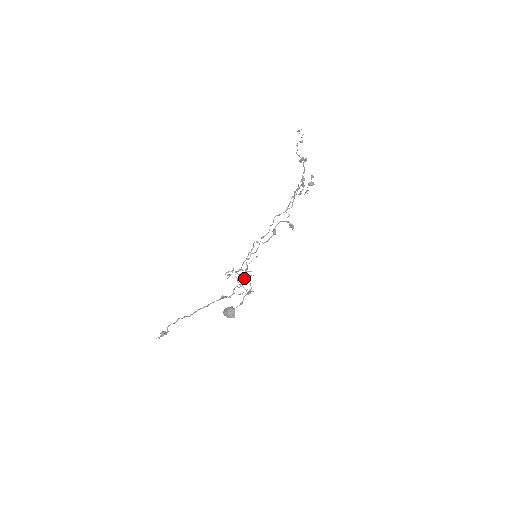
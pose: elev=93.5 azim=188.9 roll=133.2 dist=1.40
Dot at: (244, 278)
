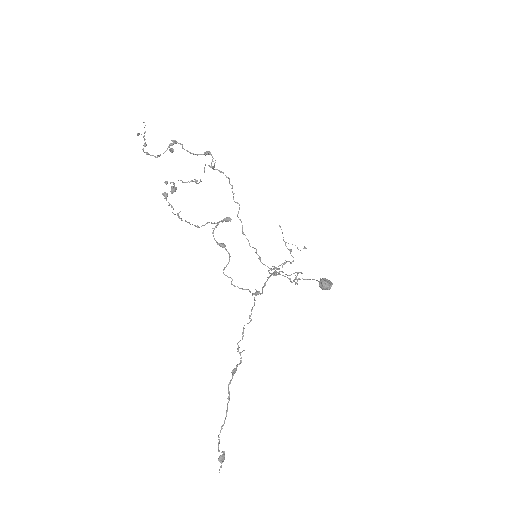
Dot at: occluded
